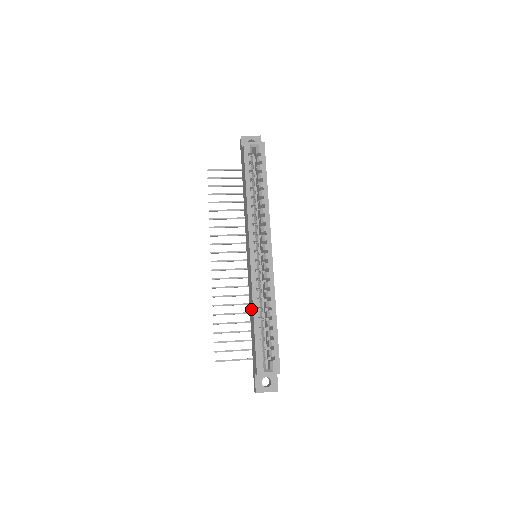
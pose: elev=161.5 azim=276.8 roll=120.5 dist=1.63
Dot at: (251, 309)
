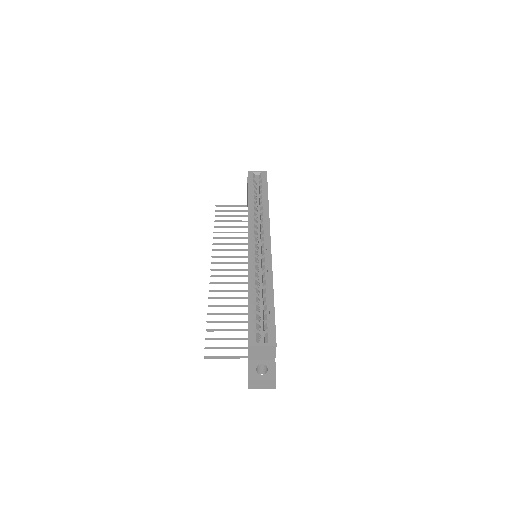
Dot at: occluded
